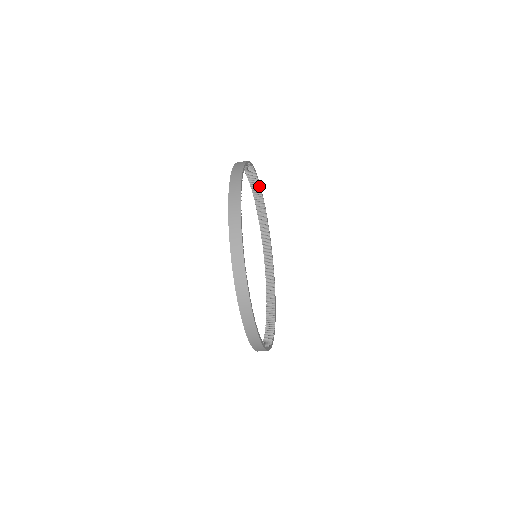
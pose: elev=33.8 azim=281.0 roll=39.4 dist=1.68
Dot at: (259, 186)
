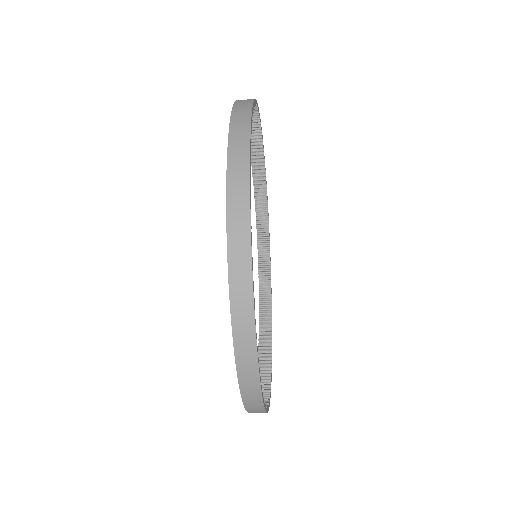
Dot at: (262, 149)
